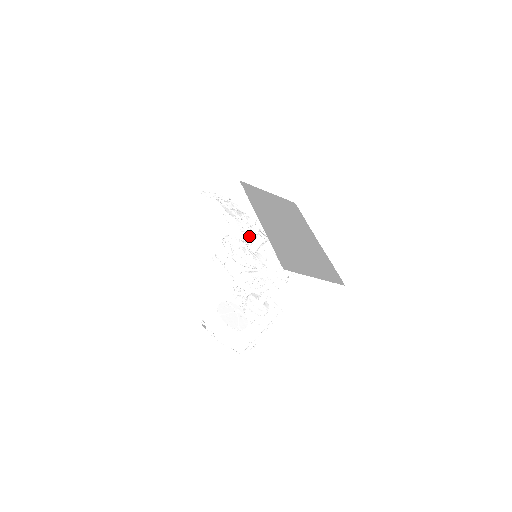
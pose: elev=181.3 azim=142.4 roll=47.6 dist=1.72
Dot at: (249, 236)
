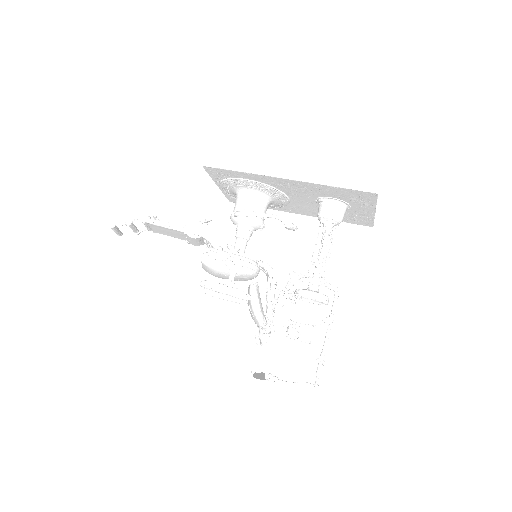
Dot at: occluded
